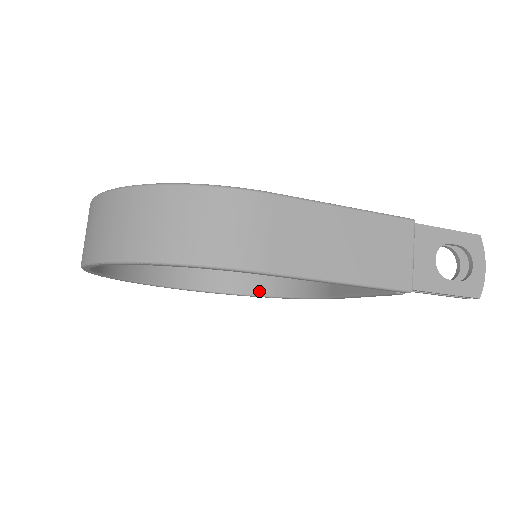
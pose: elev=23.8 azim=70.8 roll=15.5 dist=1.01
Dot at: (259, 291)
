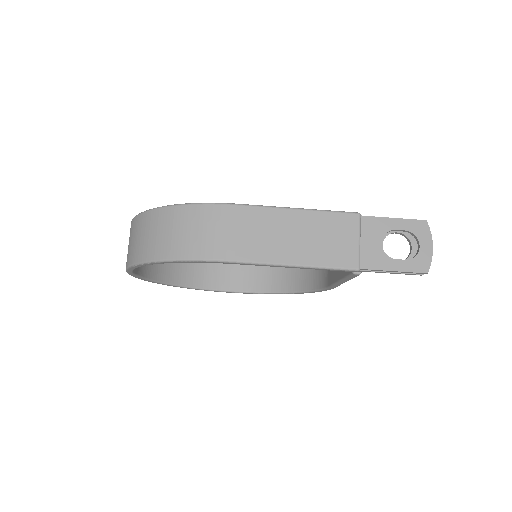
Dot at: (281, 289)
